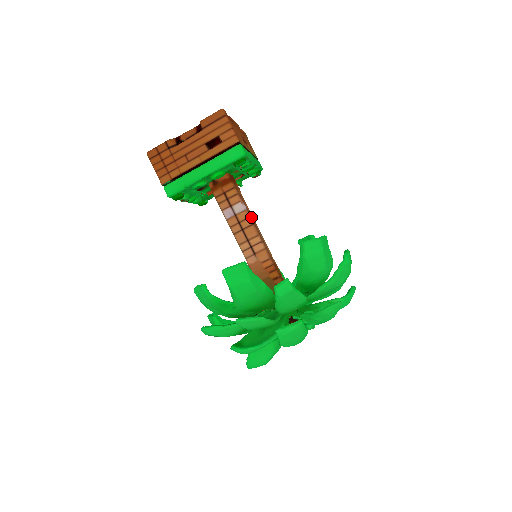
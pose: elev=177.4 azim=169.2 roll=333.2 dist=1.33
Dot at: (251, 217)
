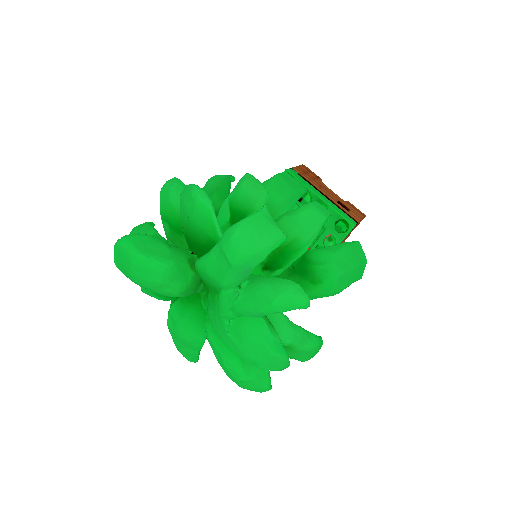
Dot at: occluded
